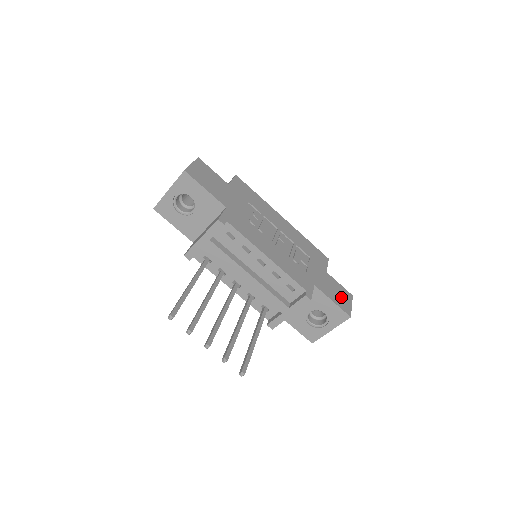
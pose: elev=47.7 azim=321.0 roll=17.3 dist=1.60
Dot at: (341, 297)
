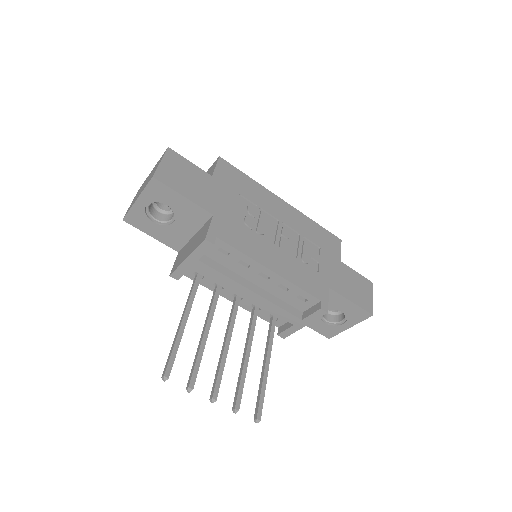
Dot at: (360, 291)
